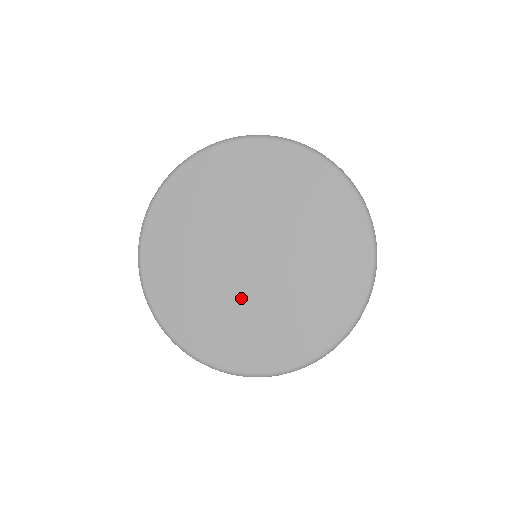
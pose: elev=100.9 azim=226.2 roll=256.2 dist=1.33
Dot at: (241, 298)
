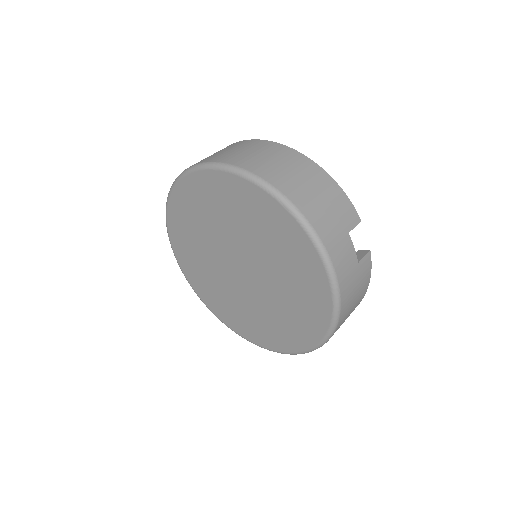
Dot at: (225, 283)
